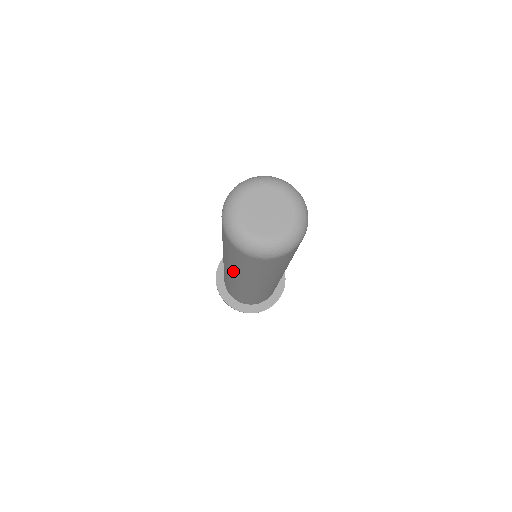
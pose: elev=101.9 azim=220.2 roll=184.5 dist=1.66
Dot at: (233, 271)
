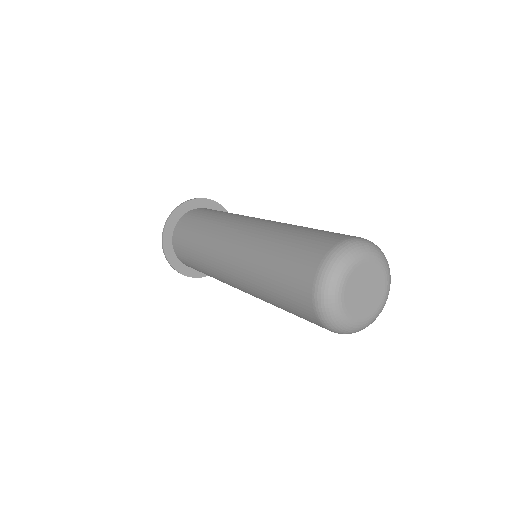
Dot at: (251, 291)
